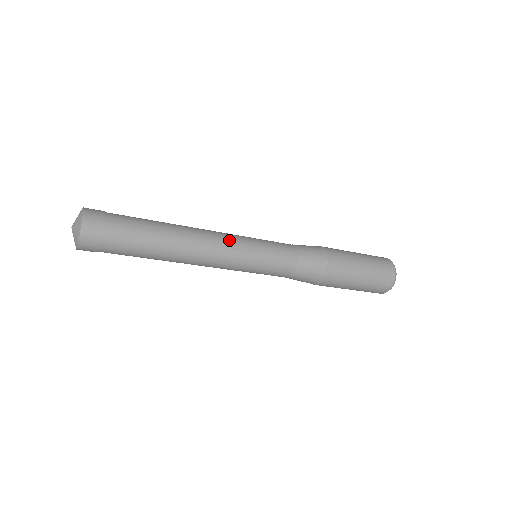
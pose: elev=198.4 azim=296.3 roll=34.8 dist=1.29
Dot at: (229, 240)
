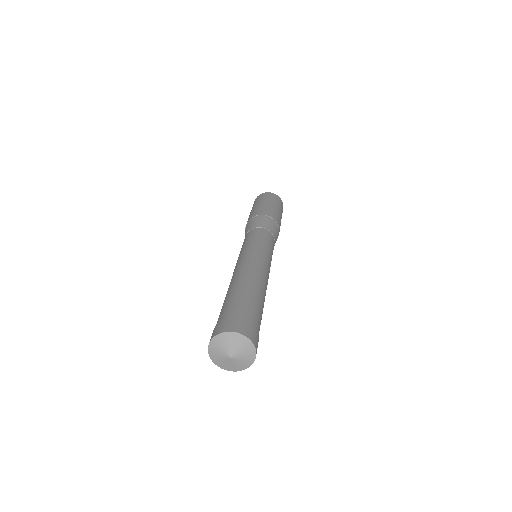
Dot at: (263, 260)
